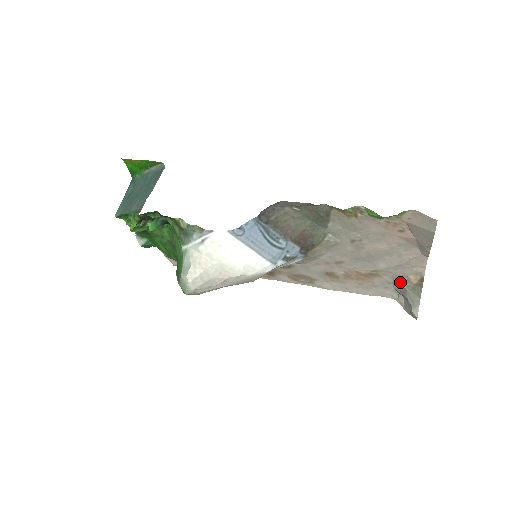
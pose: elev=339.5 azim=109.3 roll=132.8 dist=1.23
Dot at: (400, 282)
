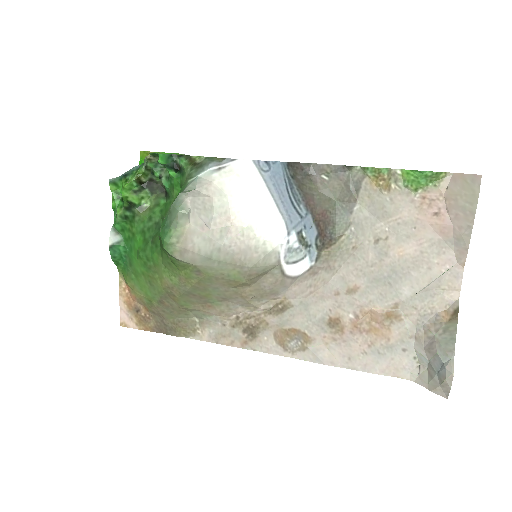
Dot at: (425, 328)
